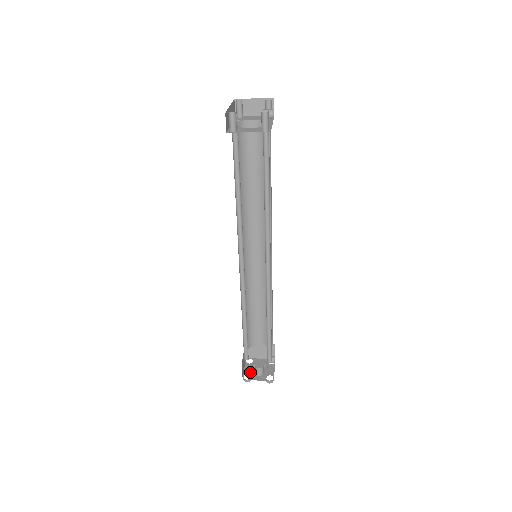
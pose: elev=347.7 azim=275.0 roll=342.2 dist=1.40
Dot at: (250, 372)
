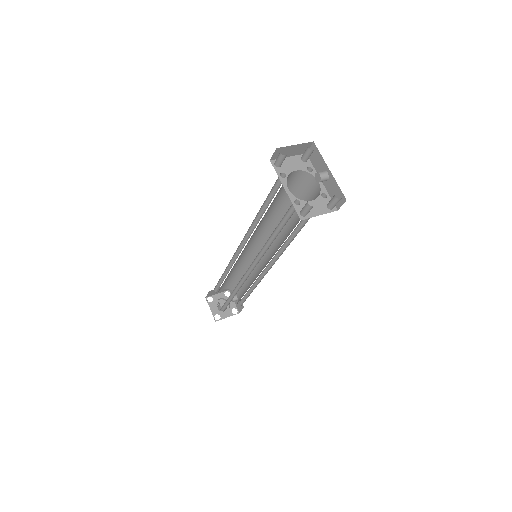
Dot at: (217, 311)
